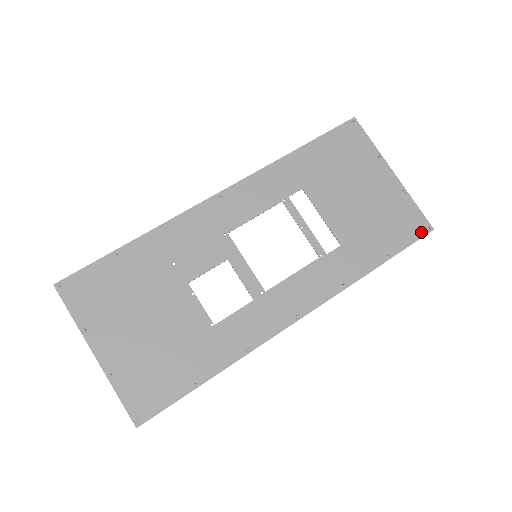
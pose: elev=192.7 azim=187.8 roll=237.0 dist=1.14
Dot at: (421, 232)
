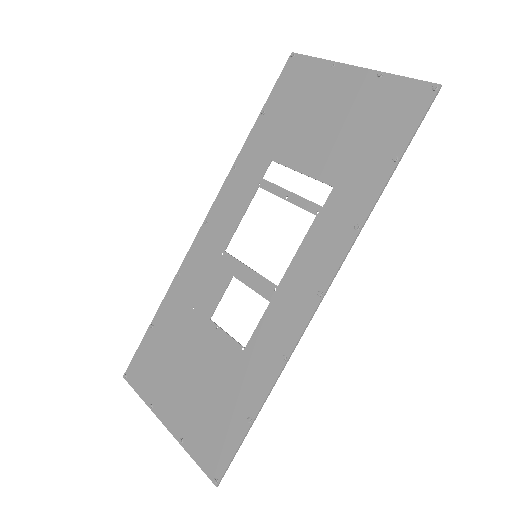
Dot at: (425, 101)
